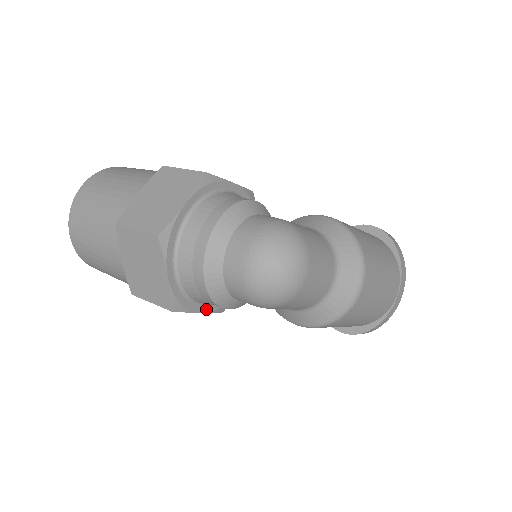
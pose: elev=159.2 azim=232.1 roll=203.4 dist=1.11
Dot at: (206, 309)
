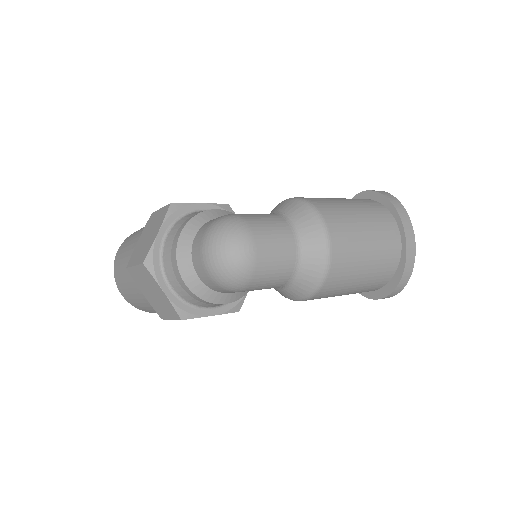
Dot at: (217, 312)
